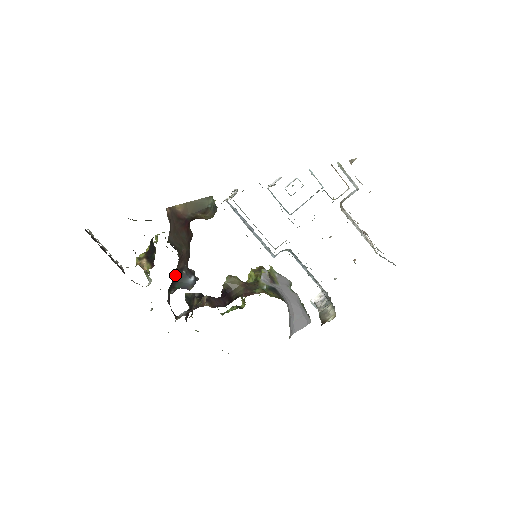
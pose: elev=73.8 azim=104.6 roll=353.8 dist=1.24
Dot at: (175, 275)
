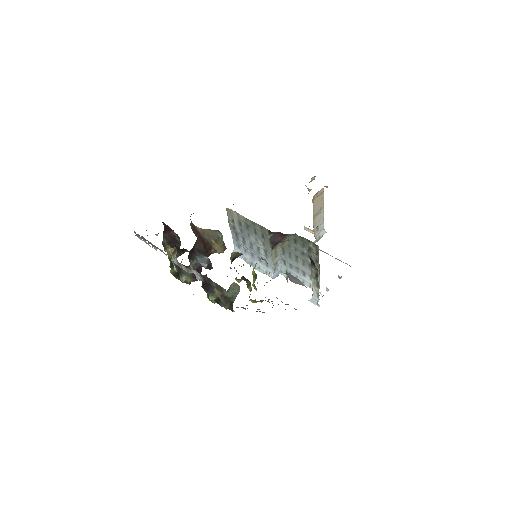
Dot at: (194, 249)
